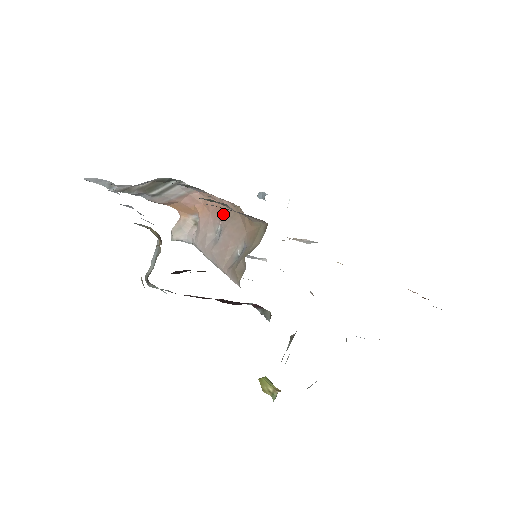
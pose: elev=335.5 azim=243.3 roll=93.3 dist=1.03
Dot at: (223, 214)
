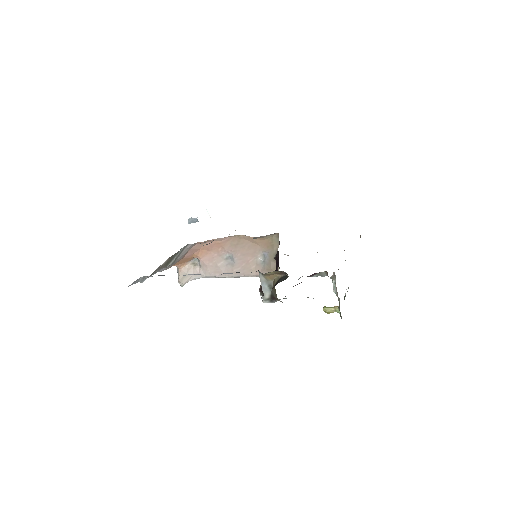
Dot at: (226, 246)
